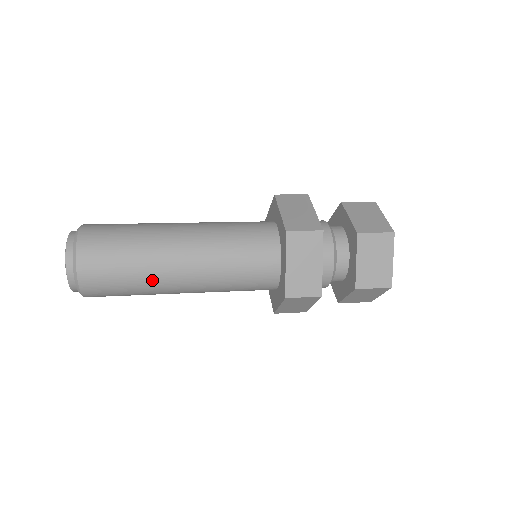
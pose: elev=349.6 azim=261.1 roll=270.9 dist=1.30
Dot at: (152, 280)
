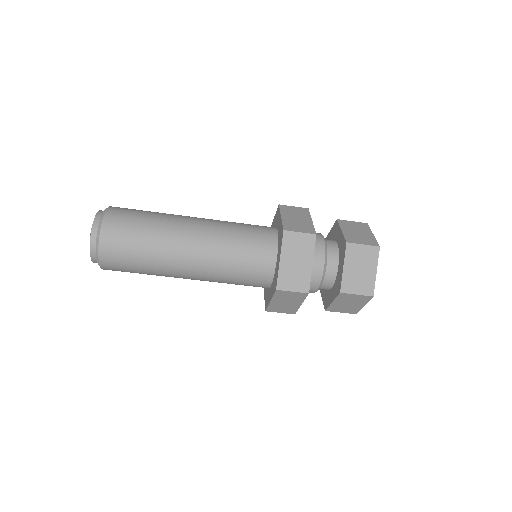
Dot at: (166, 226)
